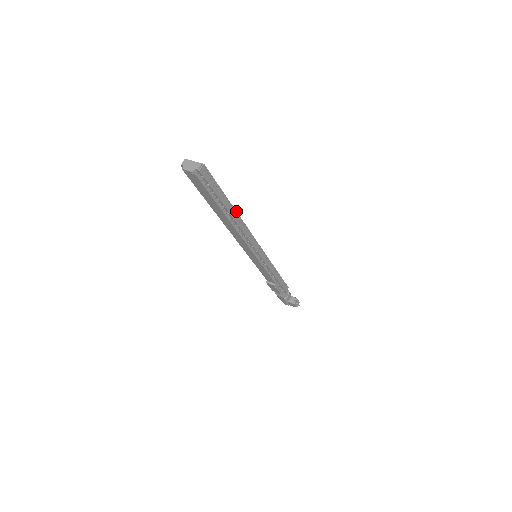
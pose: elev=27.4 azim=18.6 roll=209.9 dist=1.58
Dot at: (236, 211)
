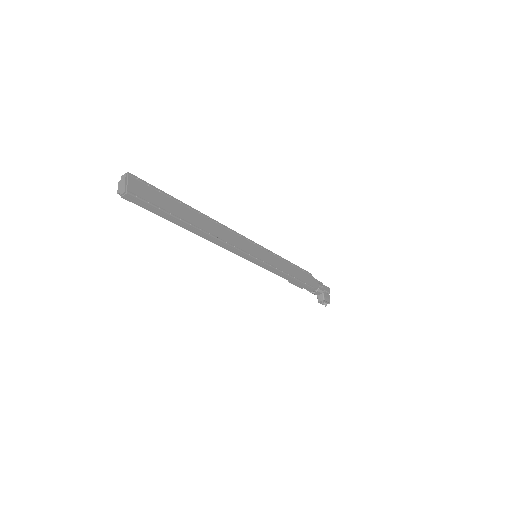
Dot at: (197, 228)
